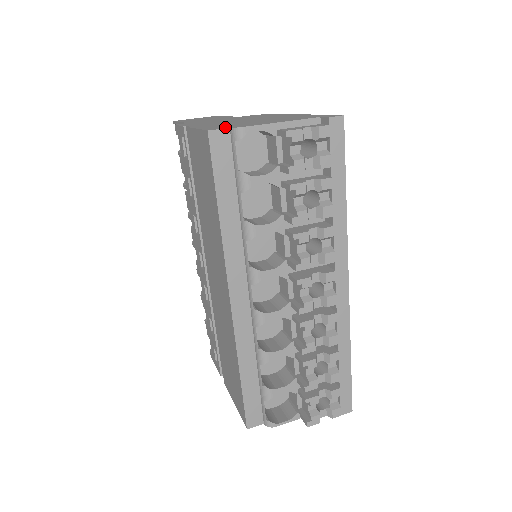
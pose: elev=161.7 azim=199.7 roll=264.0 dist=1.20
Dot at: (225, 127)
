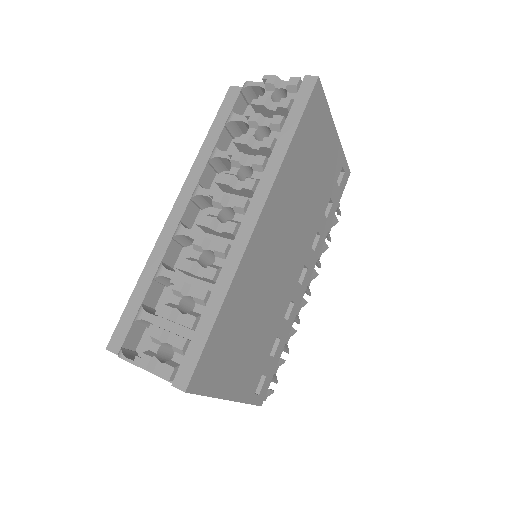
Dot at: occluded
